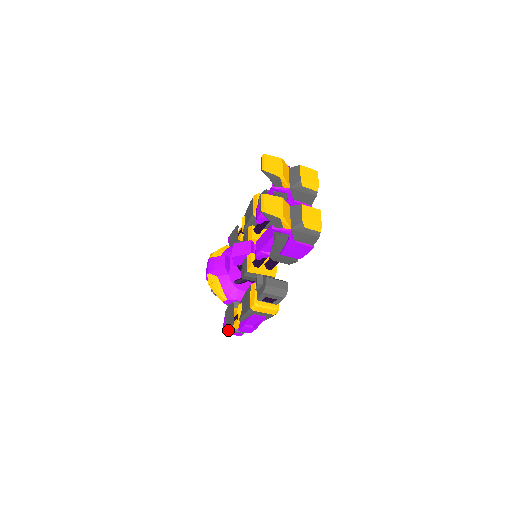
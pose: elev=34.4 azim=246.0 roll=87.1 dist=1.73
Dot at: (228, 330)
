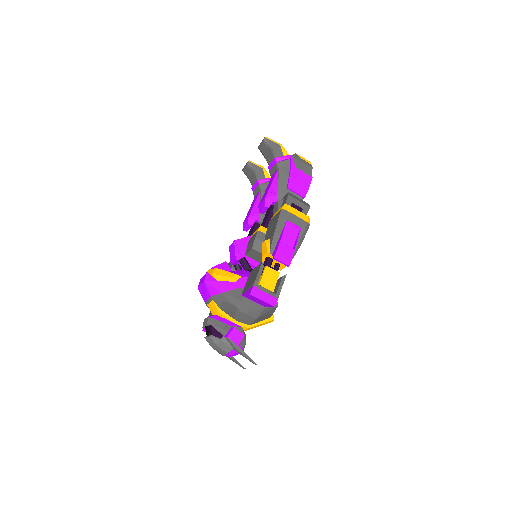
Dot at: (257, 286)
